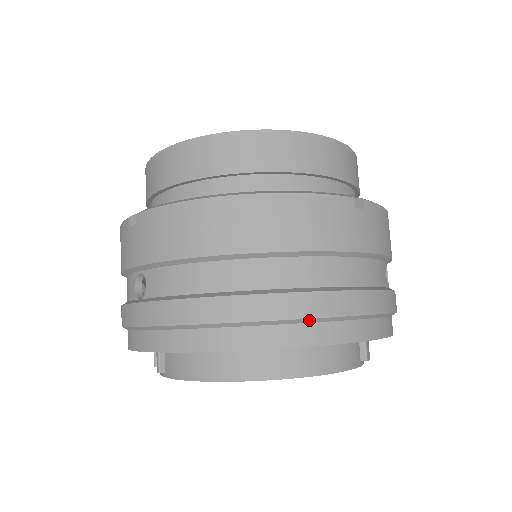
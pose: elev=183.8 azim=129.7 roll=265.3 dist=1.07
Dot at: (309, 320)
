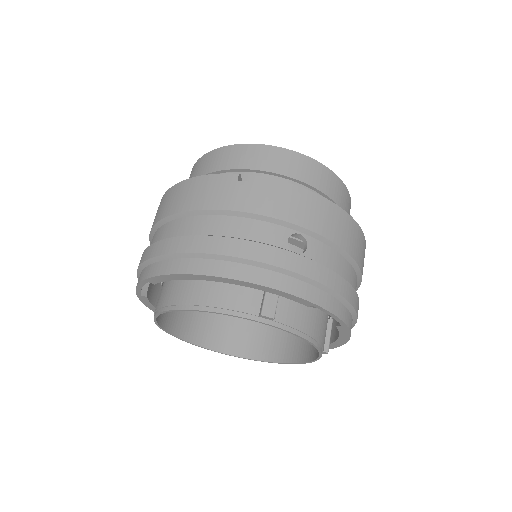
Dot at: (175, 255)
